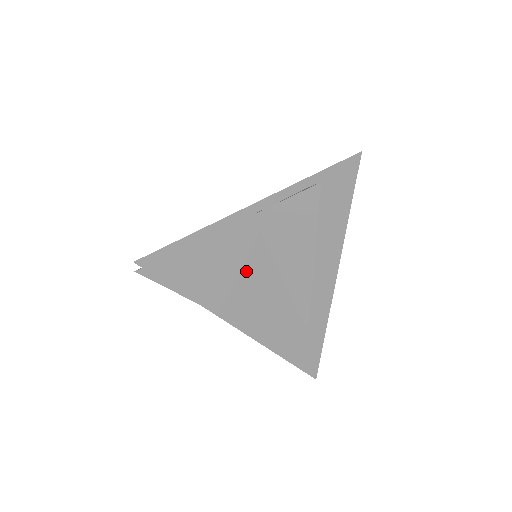
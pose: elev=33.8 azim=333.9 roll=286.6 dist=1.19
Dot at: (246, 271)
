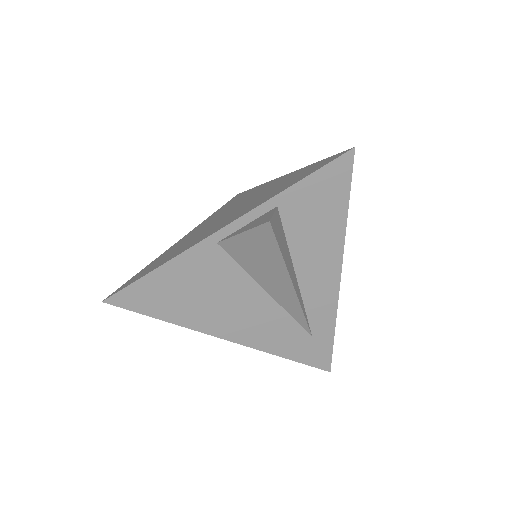
Dot at: (223, 293)
